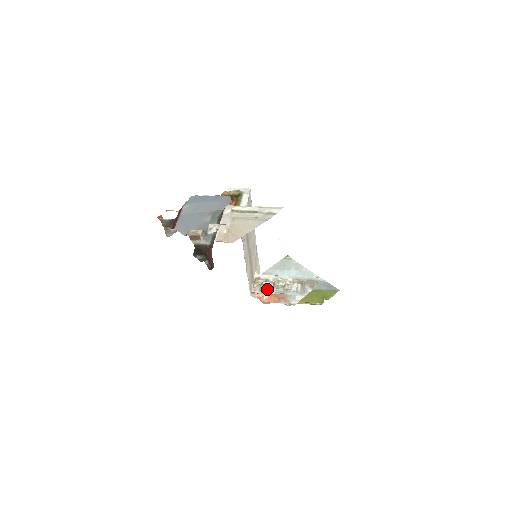
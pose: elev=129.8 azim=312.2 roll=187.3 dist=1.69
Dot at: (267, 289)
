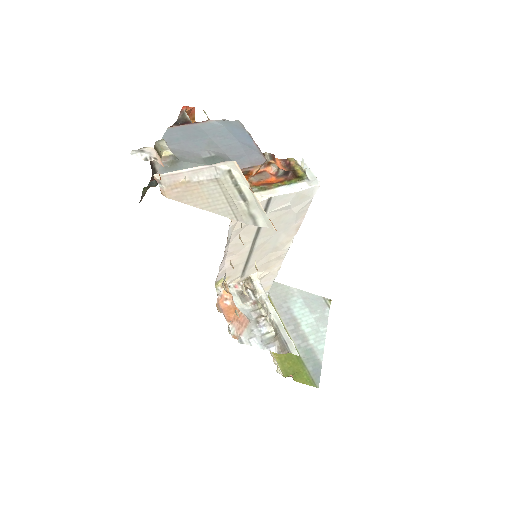
Dot at: (244, 299)
